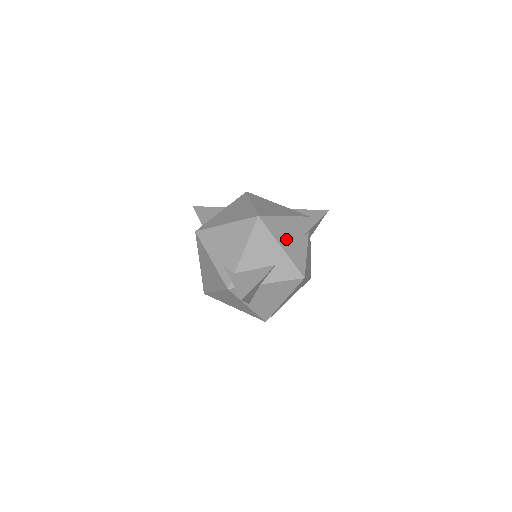
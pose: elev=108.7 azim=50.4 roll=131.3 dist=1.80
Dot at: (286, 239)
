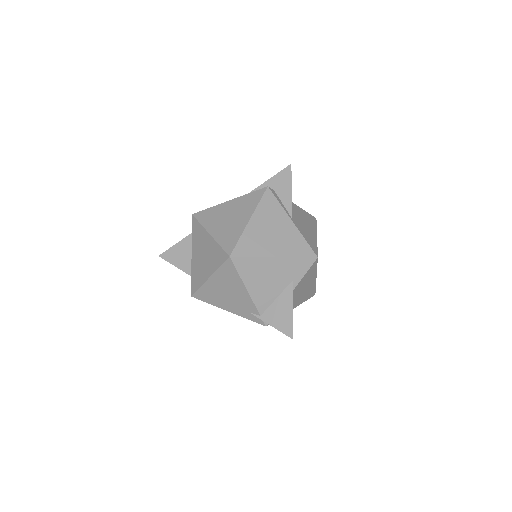
Dot at: occluded
